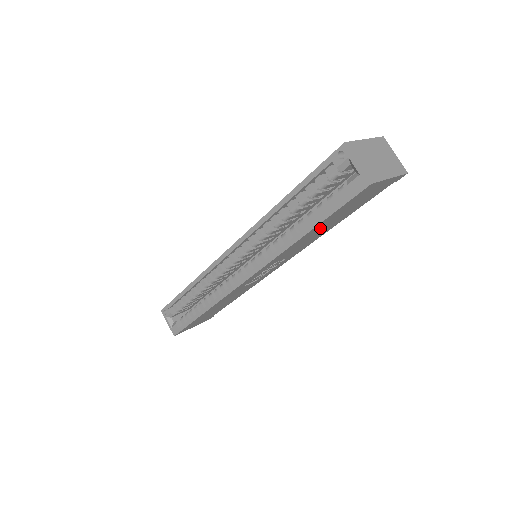
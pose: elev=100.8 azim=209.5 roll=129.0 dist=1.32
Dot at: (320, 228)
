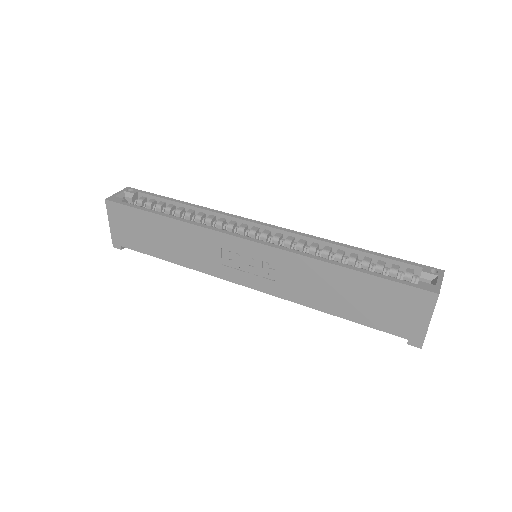
Dot at: (346, 286)
